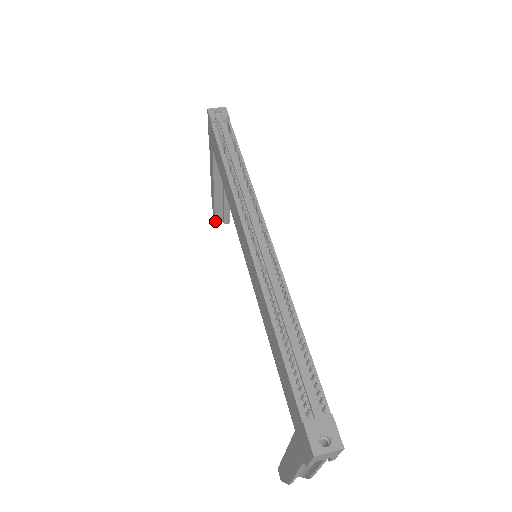
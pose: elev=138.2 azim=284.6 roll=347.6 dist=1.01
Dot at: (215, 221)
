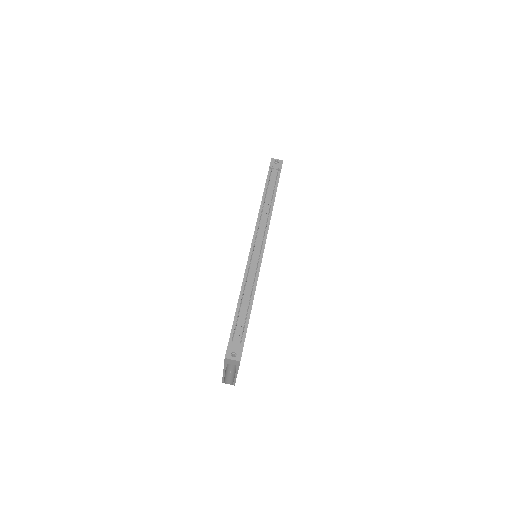
Dot at: occluded
